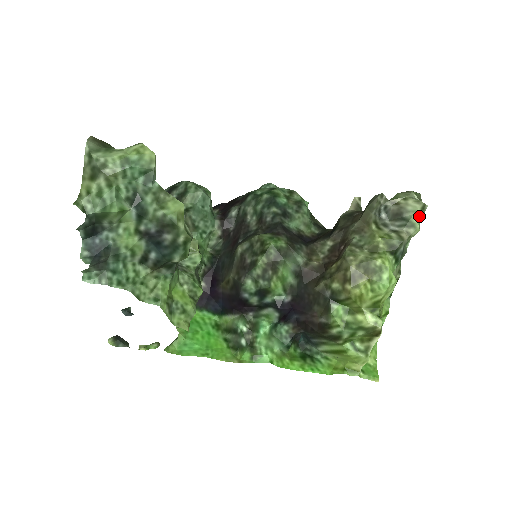
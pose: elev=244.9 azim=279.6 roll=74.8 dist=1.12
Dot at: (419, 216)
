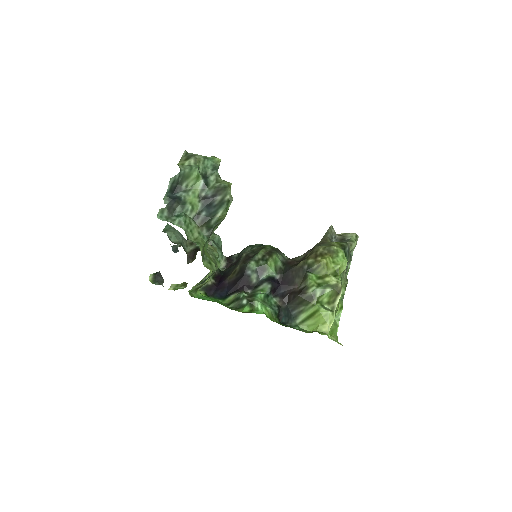
Dot at: occluded
